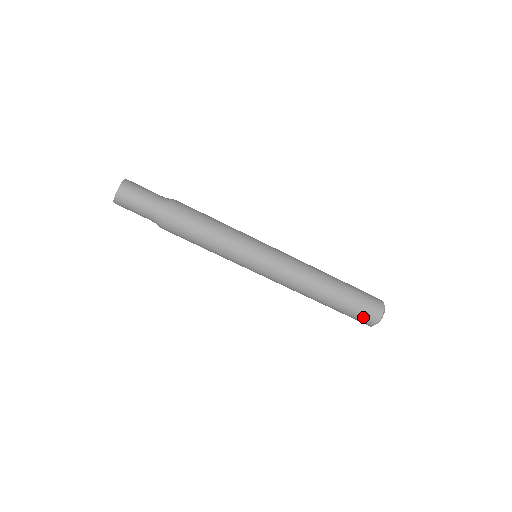
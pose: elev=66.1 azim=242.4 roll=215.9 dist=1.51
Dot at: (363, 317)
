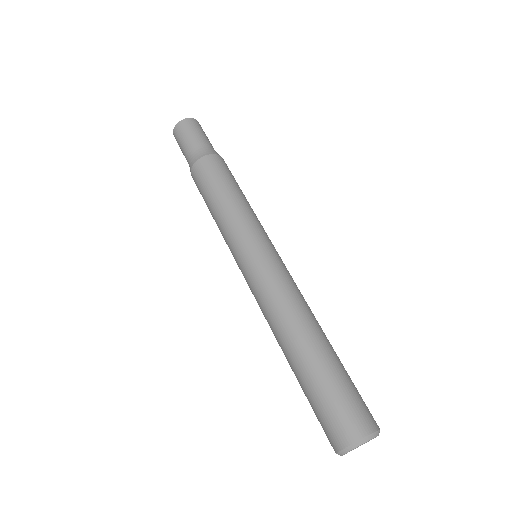
Dot at: (350, 409)
